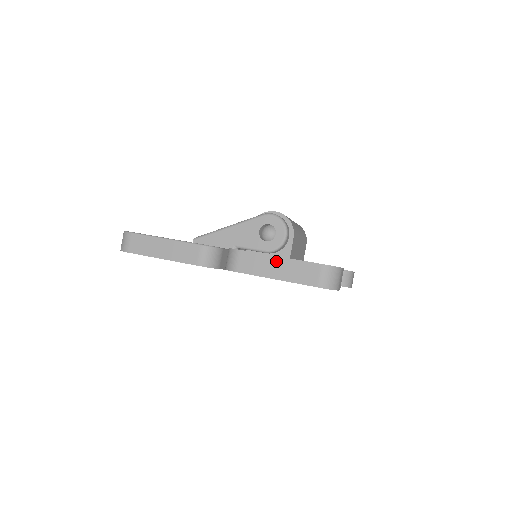
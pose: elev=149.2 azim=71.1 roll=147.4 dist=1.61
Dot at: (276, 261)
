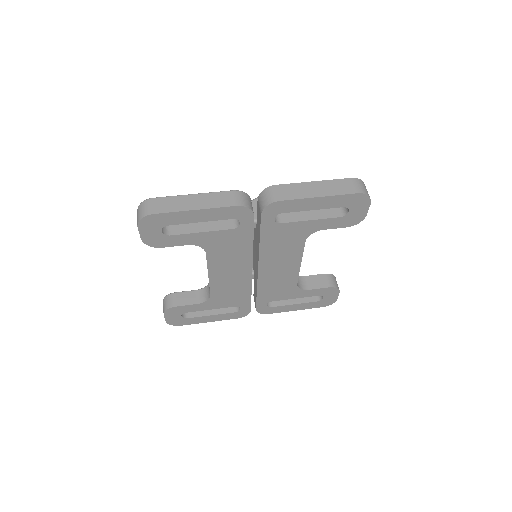
Dot at: (312, 185)
